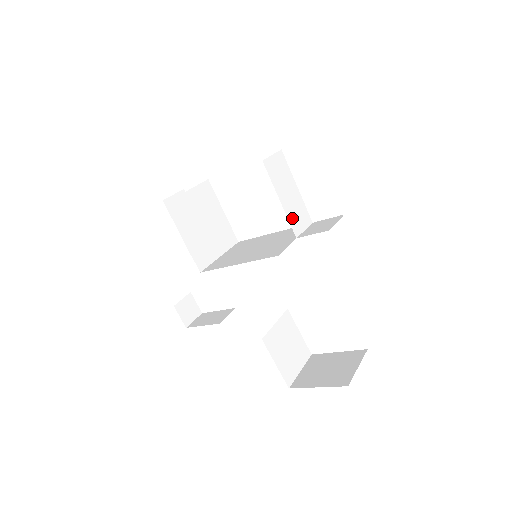
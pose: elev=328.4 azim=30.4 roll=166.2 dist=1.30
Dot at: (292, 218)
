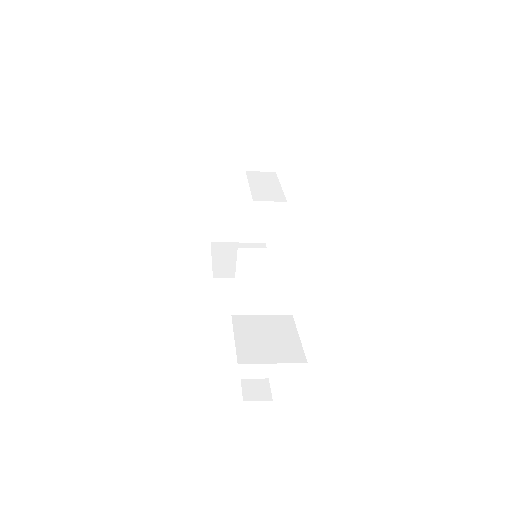
Dot at: (257, 193)
